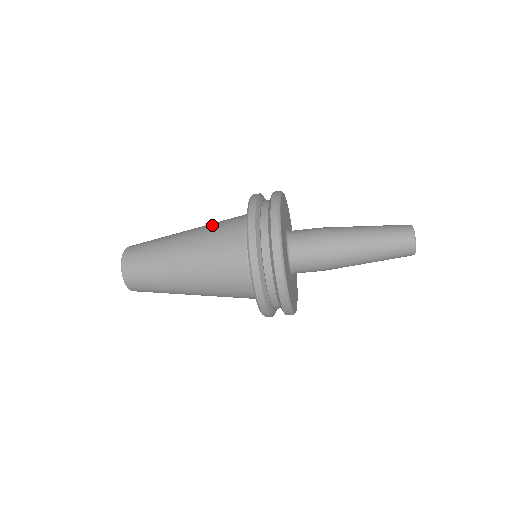
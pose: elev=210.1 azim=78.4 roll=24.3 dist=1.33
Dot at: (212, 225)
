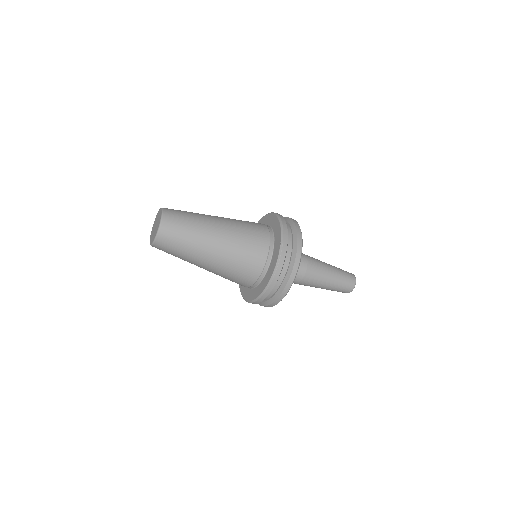
Dot at: occluded
